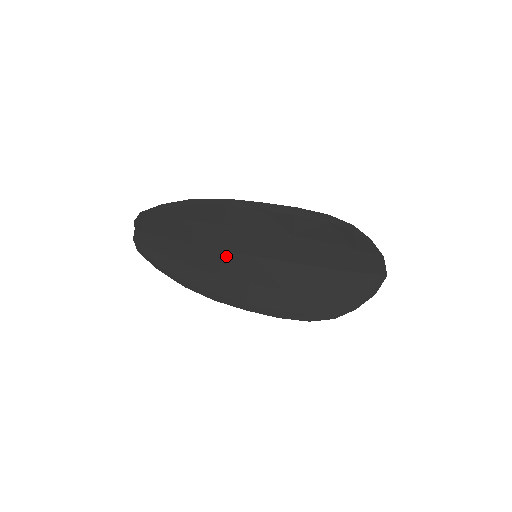
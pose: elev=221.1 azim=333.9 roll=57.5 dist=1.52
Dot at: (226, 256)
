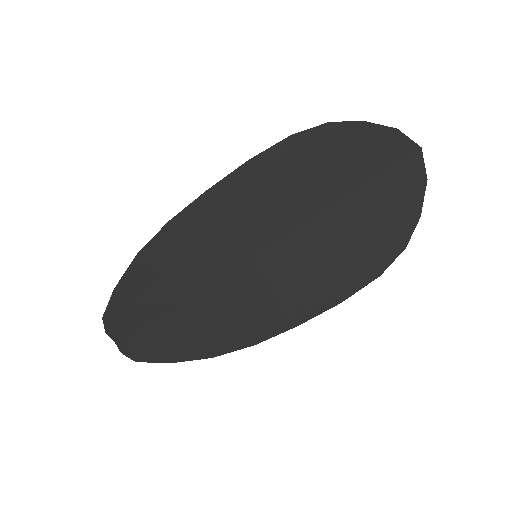
Dot at: (224, 285)
